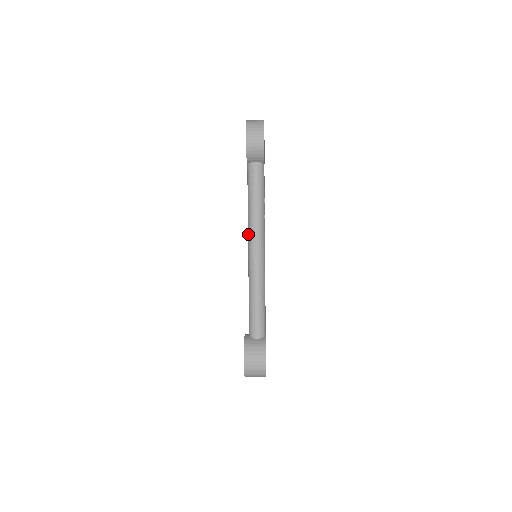
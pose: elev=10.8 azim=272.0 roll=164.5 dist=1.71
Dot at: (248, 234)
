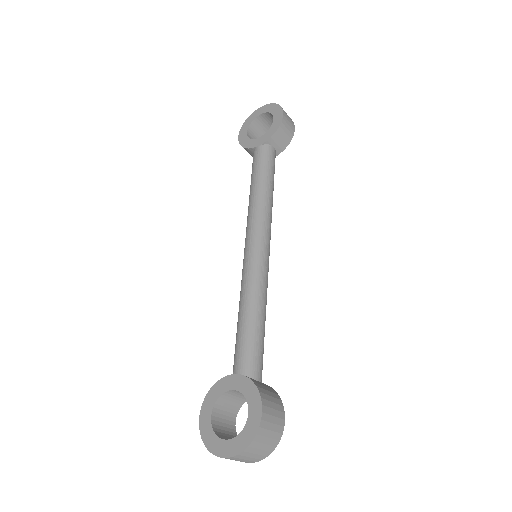
Dot at: (255, 221)
